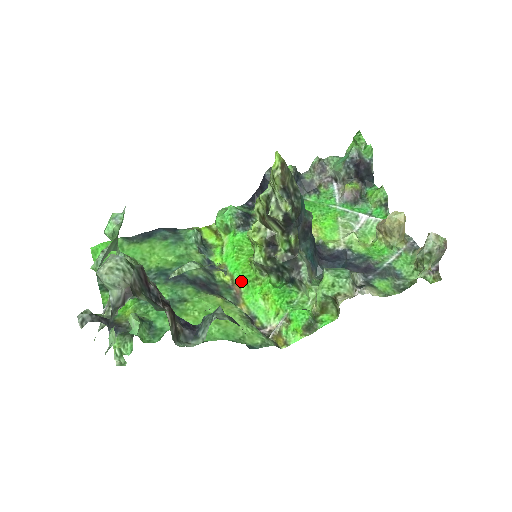
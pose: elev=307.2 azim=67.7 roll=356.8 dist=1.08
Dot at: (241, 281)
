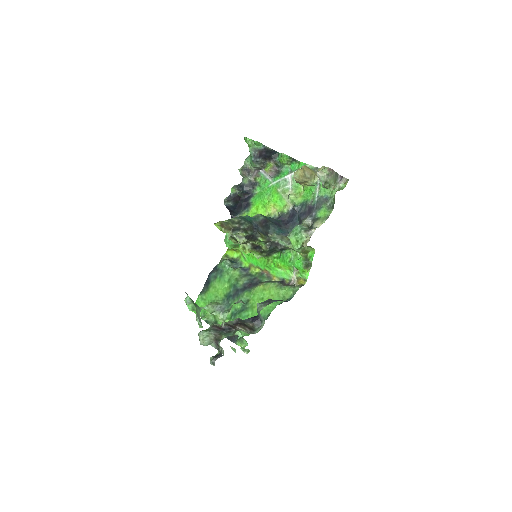
Dot at: (263, 267)
